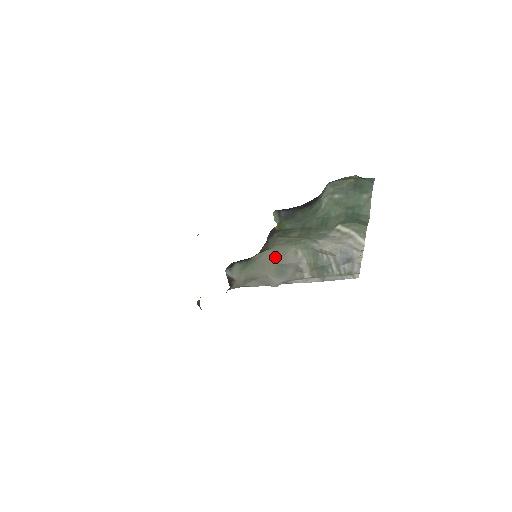
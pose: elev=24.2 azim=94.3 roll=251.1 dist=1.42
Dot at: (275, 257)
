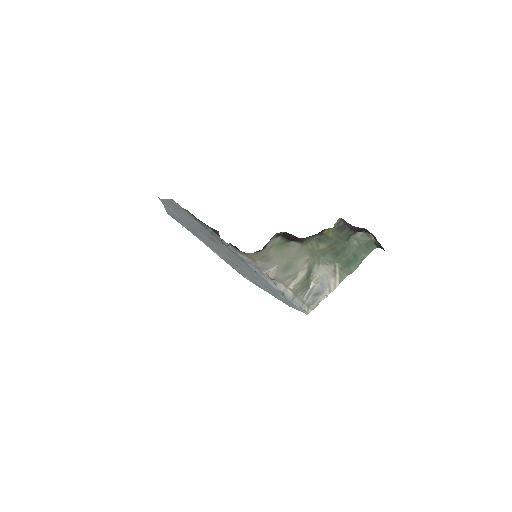
Dot at: (295, 254)
